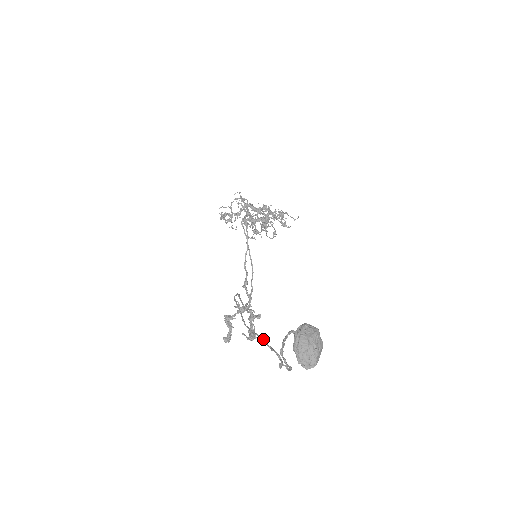
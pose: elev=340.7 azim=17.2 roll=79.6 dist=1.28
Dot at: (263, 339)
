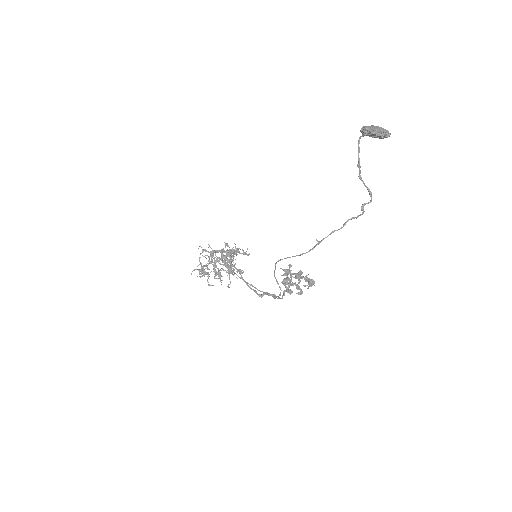
Dot at: (331, 232)
